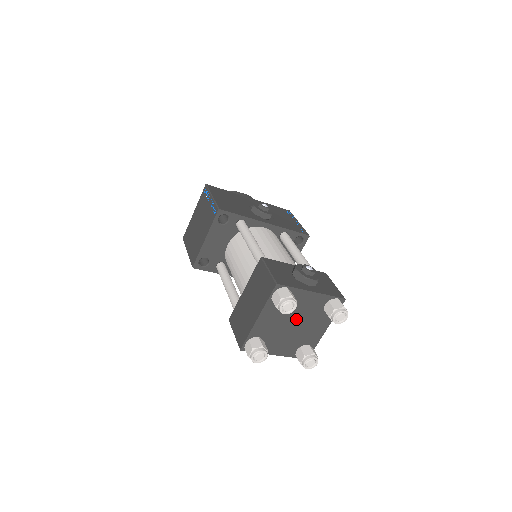
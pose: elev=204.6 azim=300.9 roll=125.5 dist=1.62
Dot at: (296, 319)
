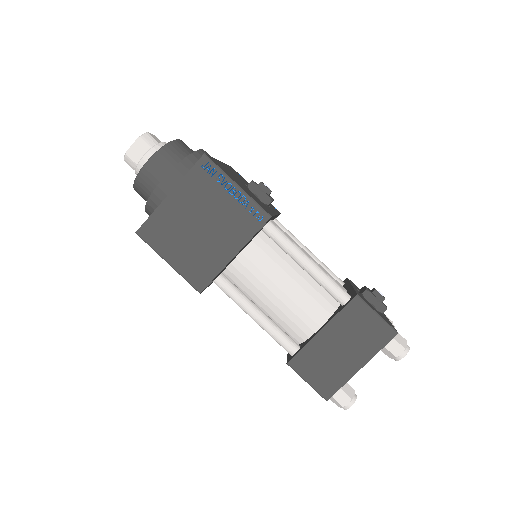
Dot at: occluded
